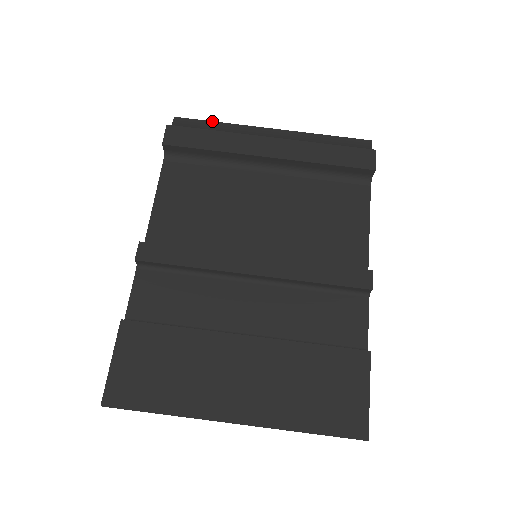
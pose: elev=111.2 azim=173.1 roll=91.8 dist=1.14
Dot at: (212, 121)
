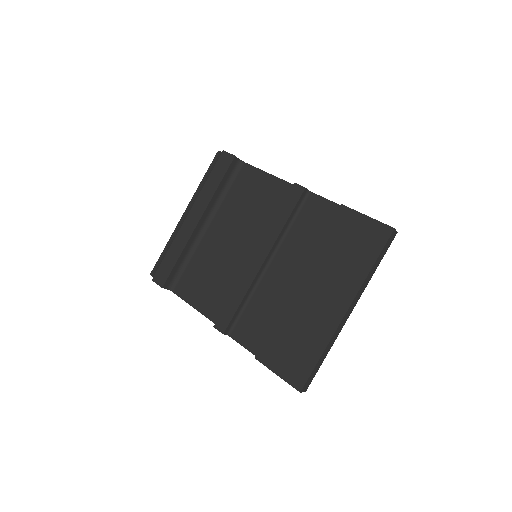
Dot at: (163, 251)
